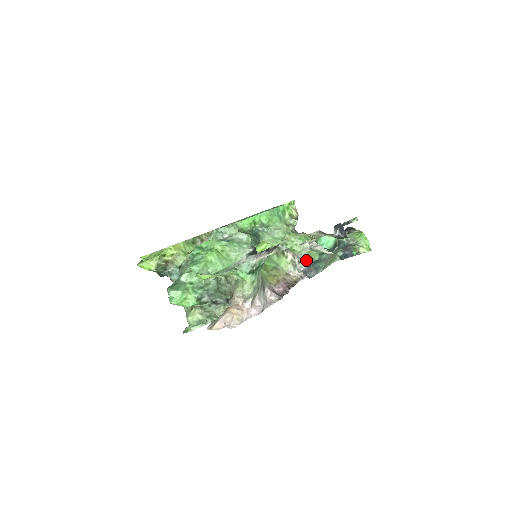
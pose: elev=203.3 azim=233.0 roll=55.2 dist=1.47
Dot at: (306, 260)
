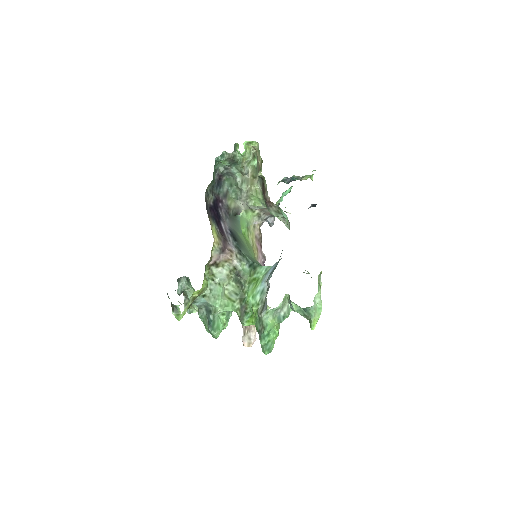
Dot at: occluded
